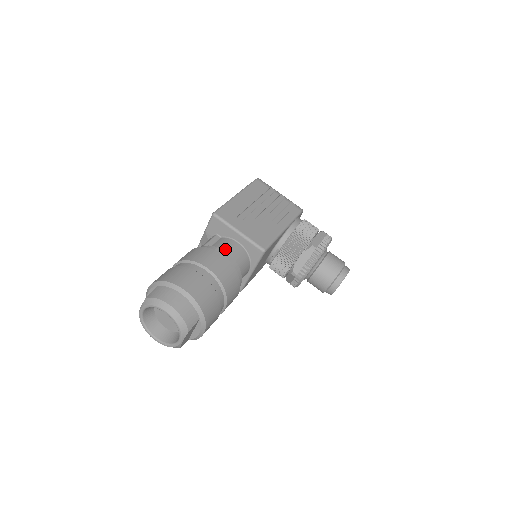
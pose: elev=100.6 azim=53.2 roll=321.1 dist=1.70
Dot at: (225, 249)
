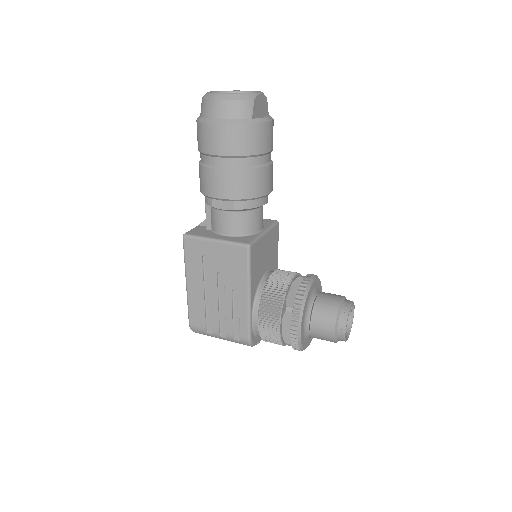
Dot at: occluded
